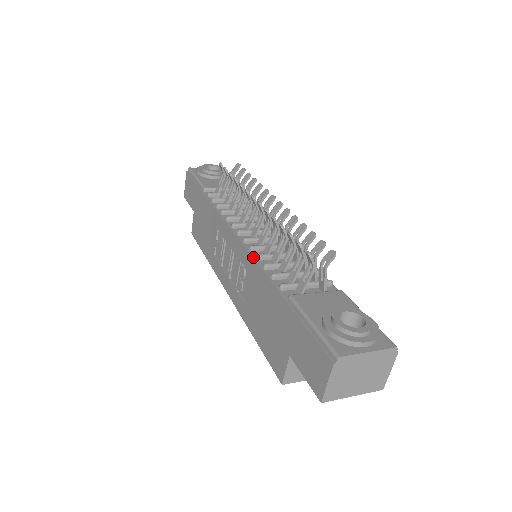
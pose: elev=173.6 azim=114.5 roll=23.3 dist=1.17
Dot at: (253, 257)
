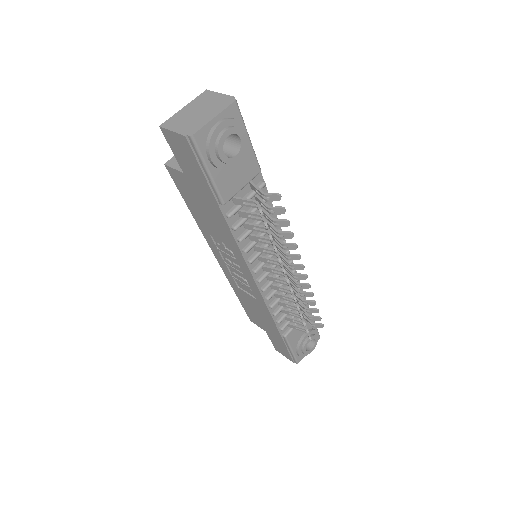
Dot at: (267, 306)
